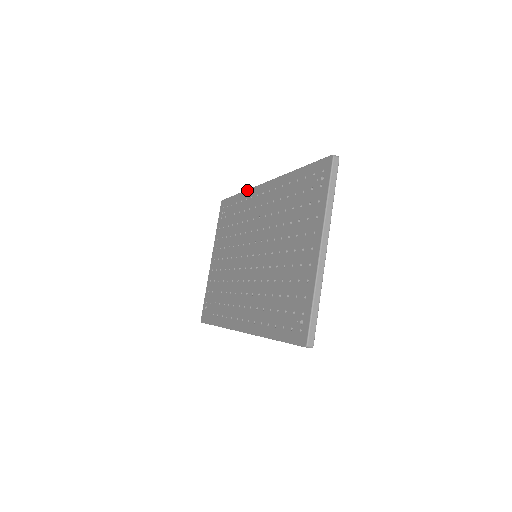
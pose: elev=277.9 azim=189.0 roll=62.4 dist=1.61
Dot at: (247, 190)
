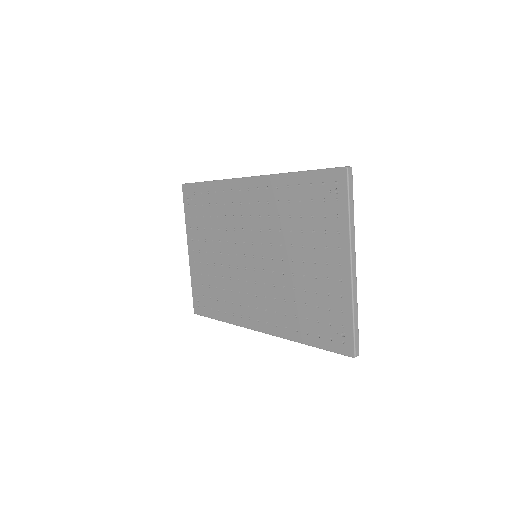
Dot at: (221, 181)
